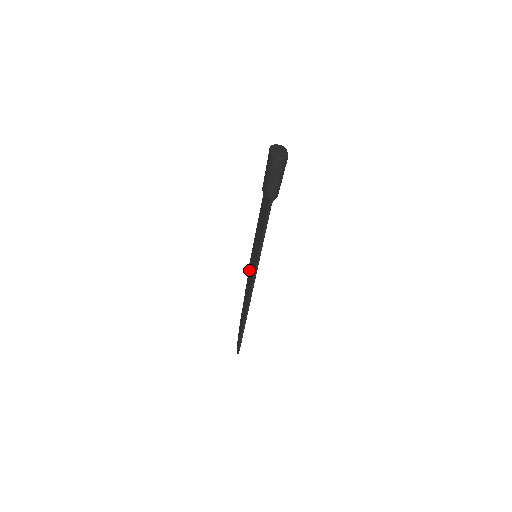
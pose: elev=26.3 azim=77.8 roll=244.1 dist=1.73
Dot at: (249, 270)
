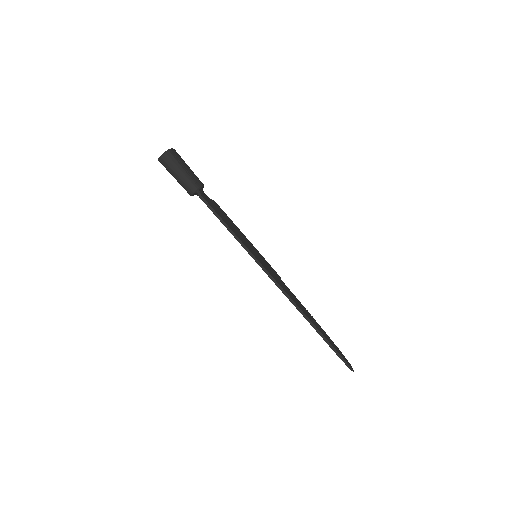
Dot at: occluded
